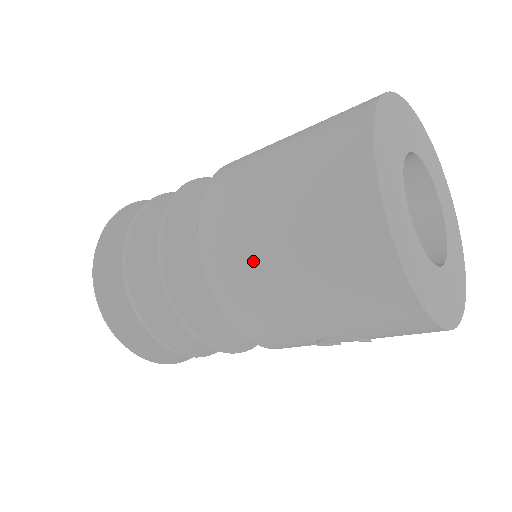
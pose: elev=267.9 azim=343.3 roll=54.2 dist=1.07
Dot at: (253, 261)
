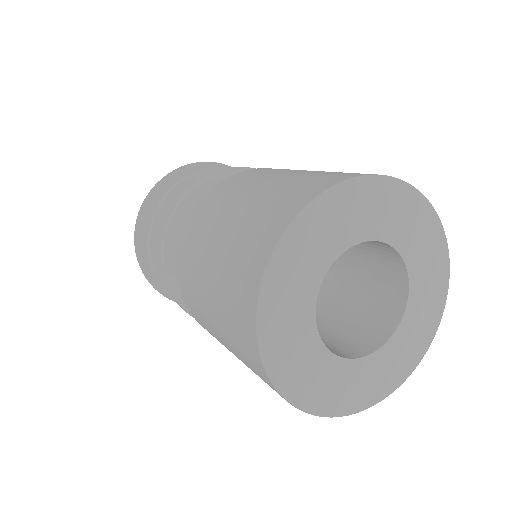
Dot at: occluded
